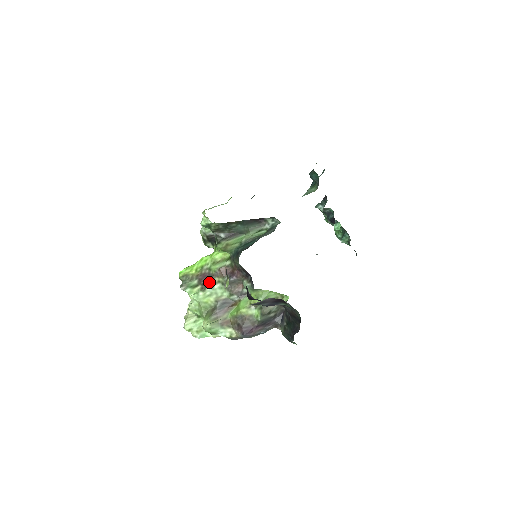
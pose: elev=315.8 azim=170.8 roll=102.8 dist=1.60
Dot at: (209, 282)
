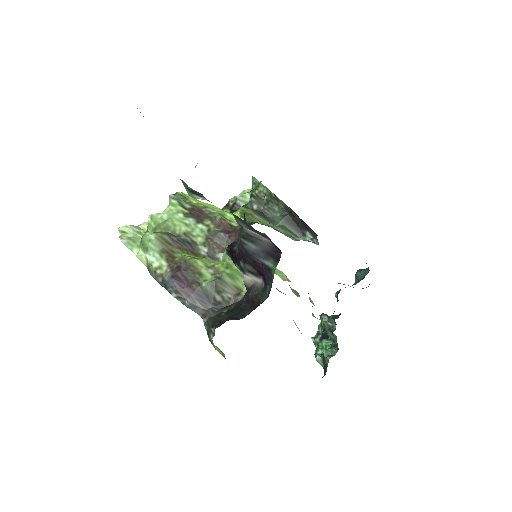
Dot at: (199, 217)
